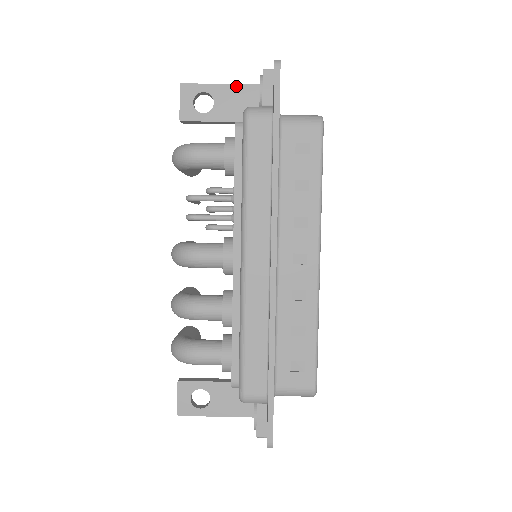
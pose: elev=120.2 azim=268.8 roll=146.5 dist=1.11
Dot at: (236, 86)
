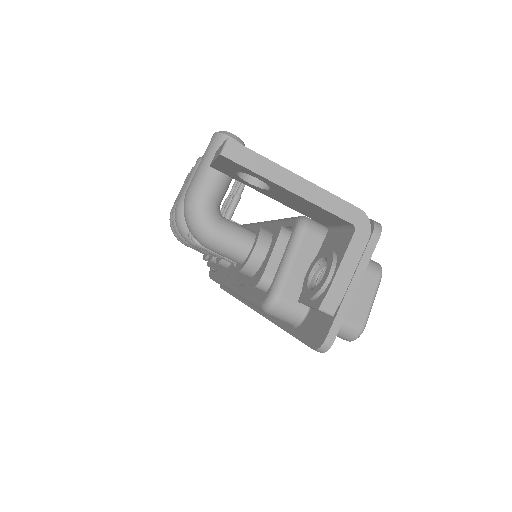
Dot at: (314, 205)
